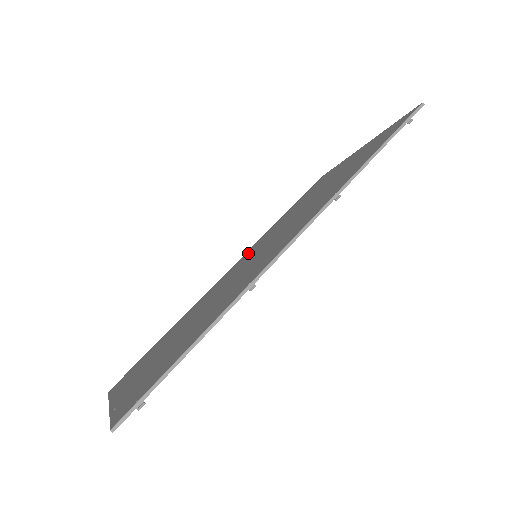
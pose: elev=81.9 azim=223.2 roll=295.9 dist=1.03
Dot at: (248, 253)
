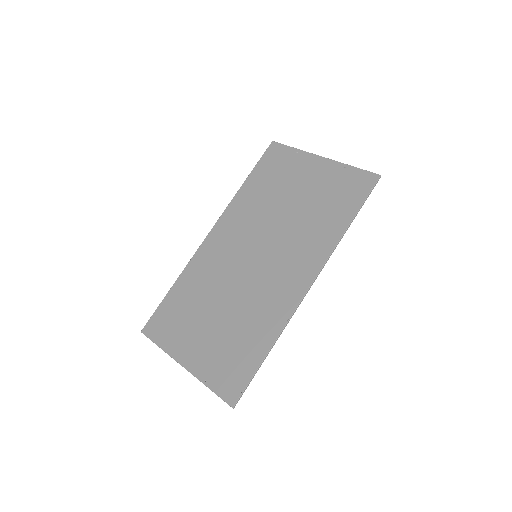
Dot at: (230, 226)
